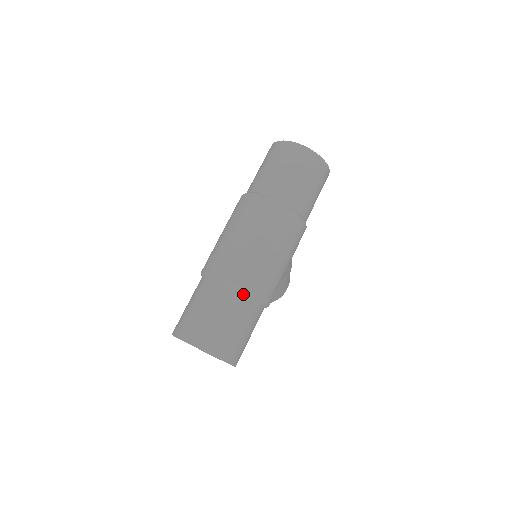
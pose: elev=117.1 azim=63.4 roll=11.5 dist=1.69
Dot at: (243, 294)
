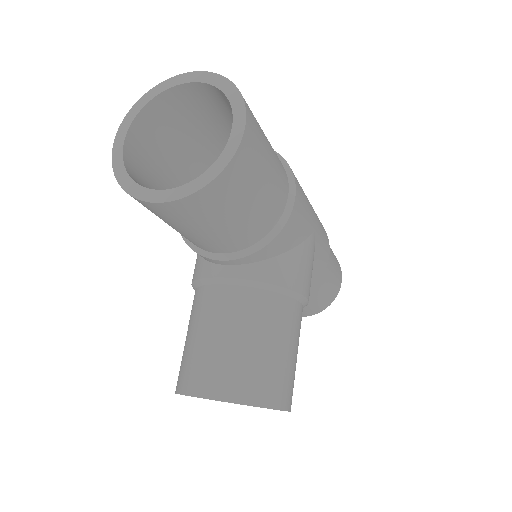
Dot at: occluded
